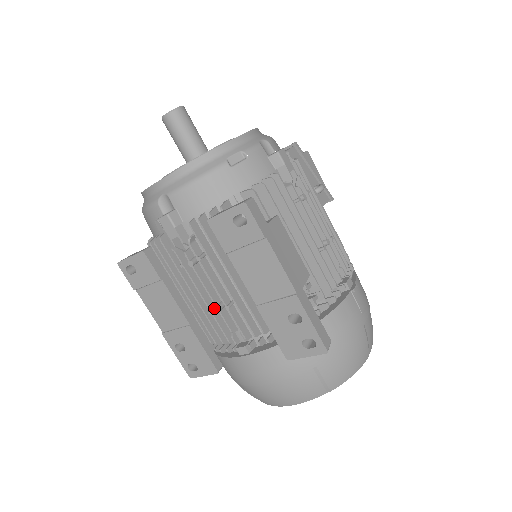
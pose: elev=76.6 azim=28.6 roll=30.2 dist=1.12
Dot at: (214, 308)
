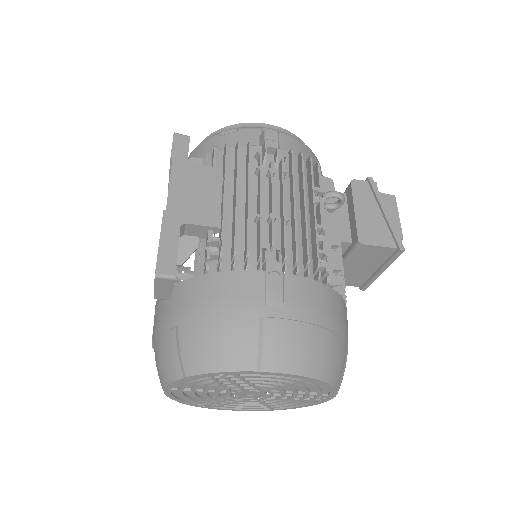
Dot at: occluded
